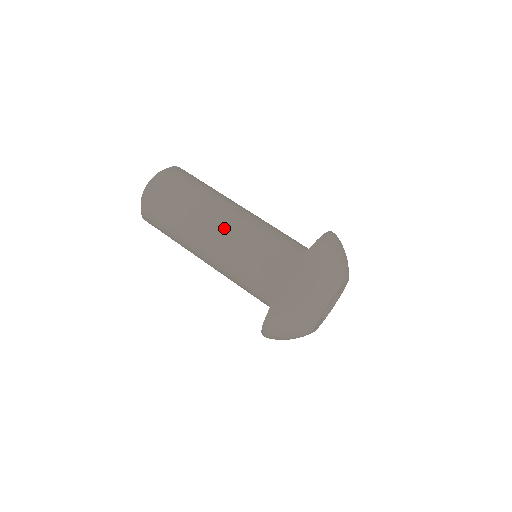
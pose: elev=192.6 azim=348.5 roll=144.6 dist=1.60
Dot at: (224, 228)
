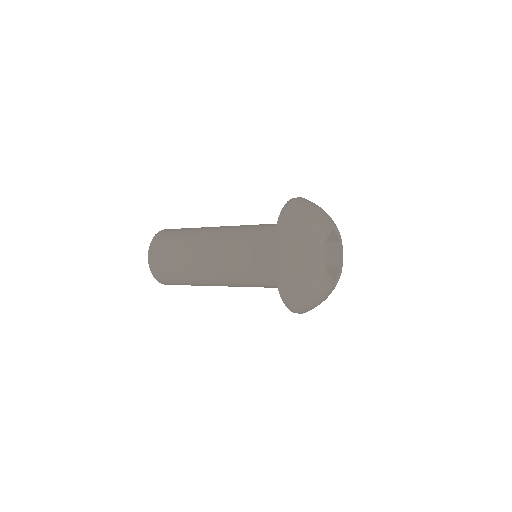
Dot at: (224, 228)
